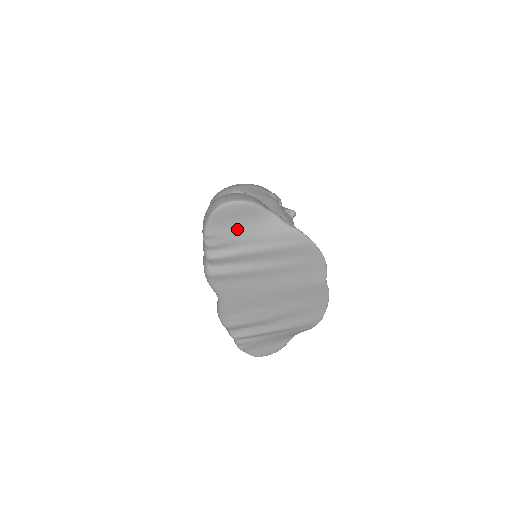
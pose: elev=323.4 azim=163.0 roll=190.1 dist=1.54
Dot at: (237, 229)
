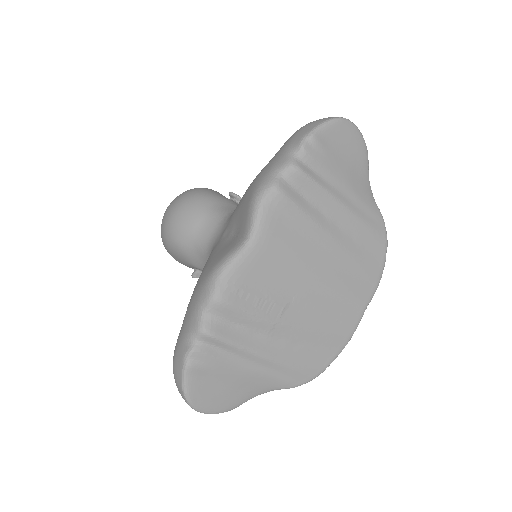
Dot at: (340, 161)
